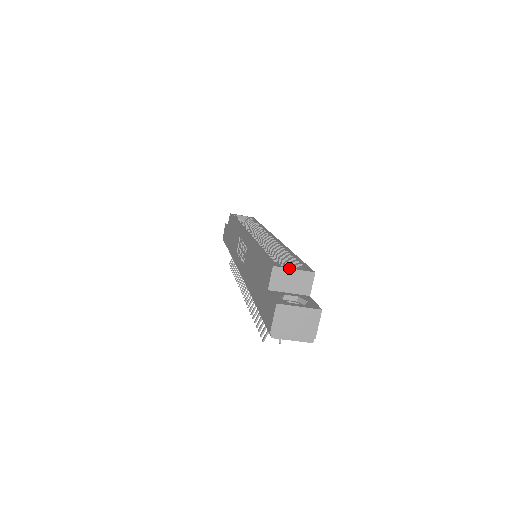
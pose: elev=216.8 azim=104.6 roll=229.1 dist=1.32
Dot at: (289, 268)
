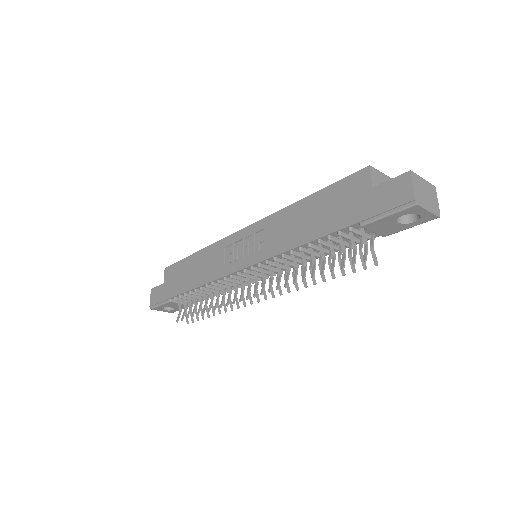
Dot at: (379, 171)
